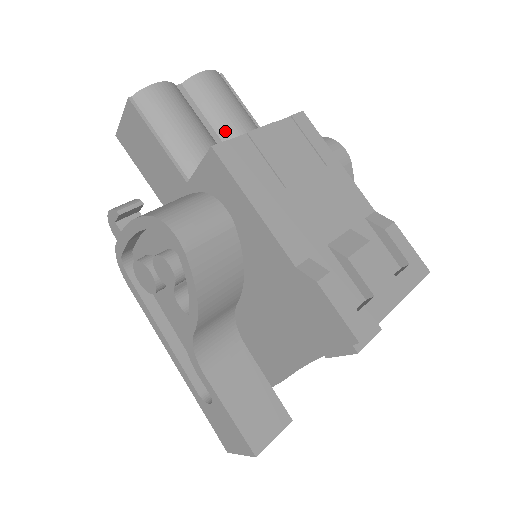
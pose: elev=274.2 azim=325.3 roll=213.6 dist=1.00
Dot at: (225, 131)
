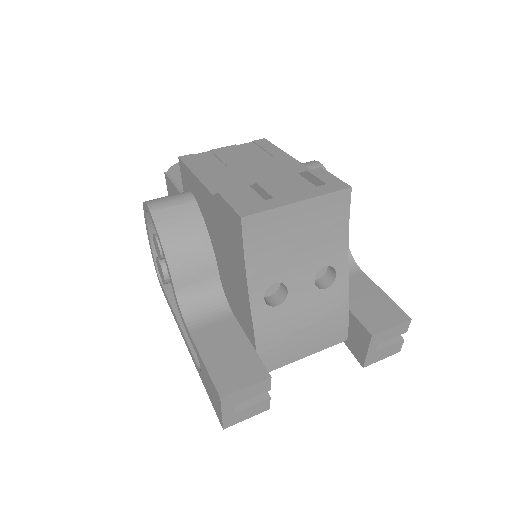
Dot at: occluded
